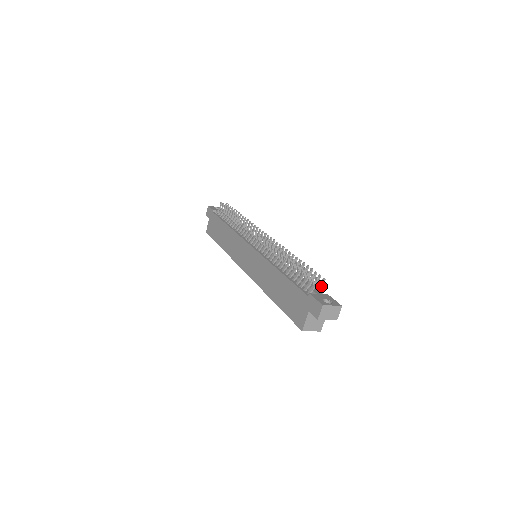
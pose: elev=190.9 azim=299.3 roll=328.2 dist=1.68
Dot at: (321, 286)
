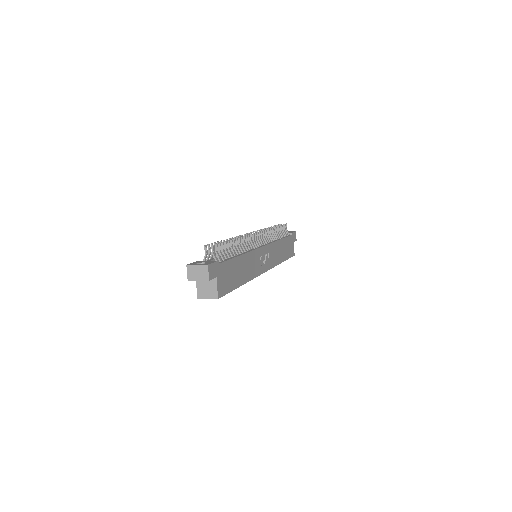
Dot at: (212, 253)
